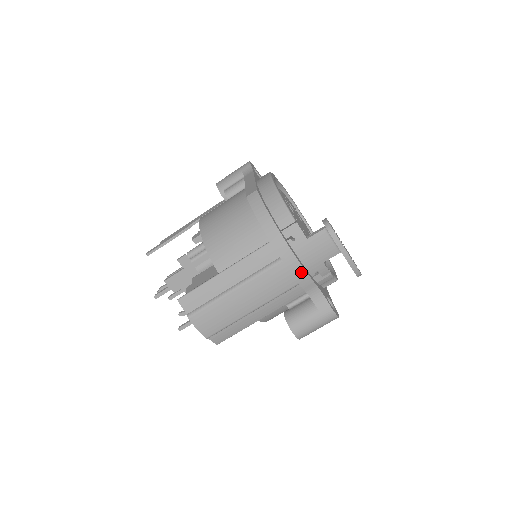
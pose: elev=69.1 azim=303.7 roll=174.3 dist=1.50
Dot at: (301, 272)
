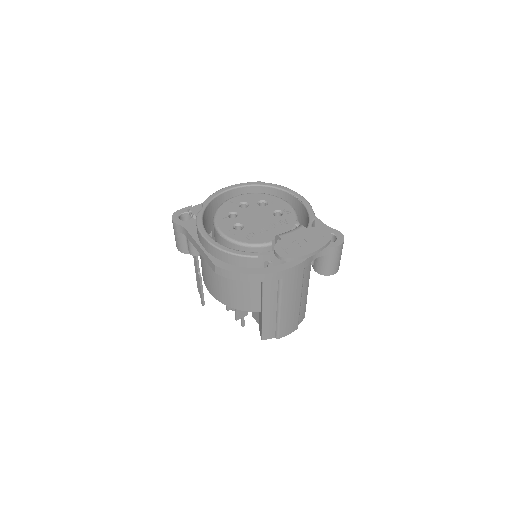
Dot at: (298, 267)
